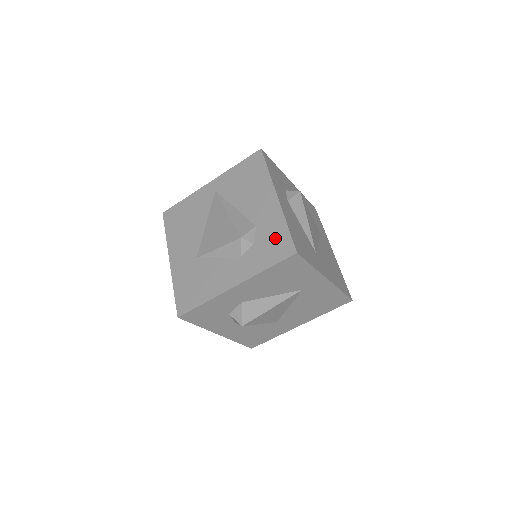
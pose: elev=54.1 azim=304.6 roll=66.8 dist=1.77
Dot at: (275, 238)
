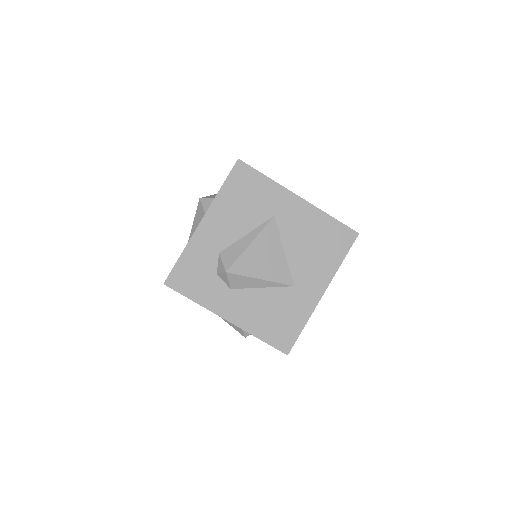
Dot at: occluded
